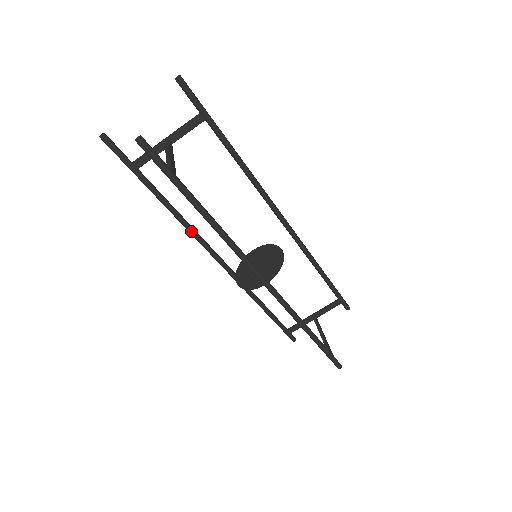
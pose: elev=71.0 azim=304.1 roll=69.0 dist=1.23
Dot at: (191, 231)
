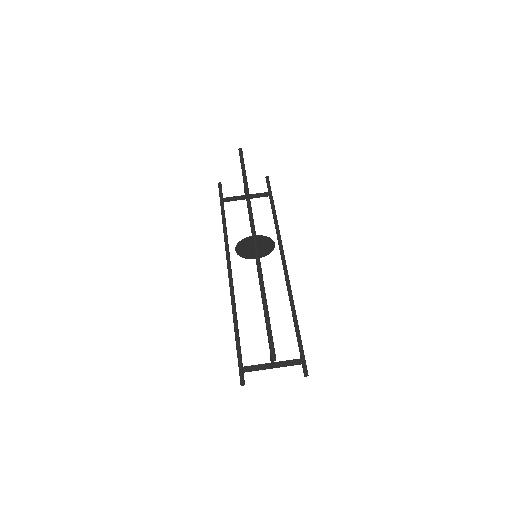
Dot at: (226, 241)
